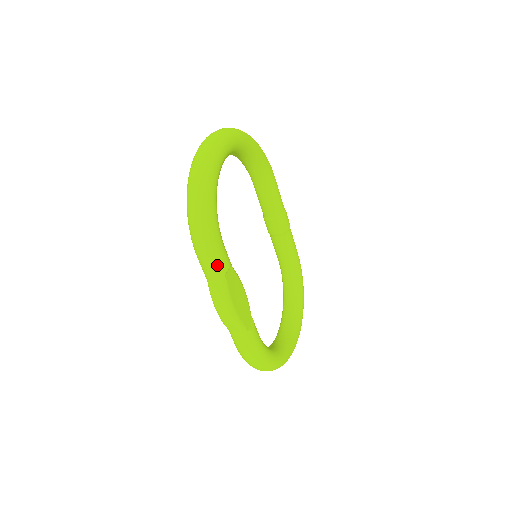
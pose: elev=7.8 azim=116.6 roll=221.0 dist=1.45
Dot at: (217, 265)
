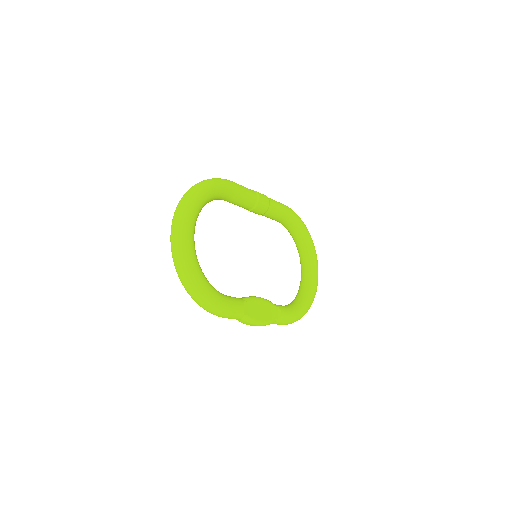
Dot at: (235, 315)
